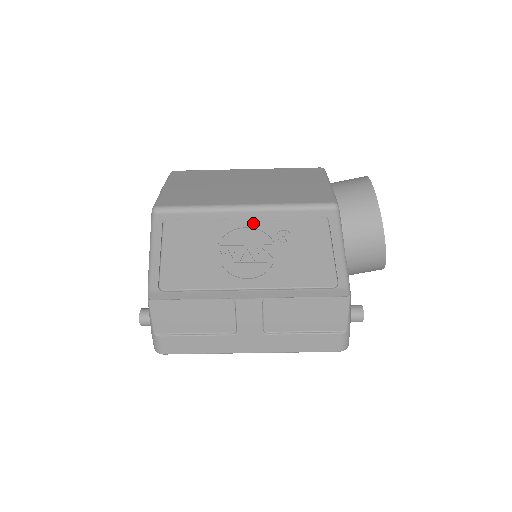
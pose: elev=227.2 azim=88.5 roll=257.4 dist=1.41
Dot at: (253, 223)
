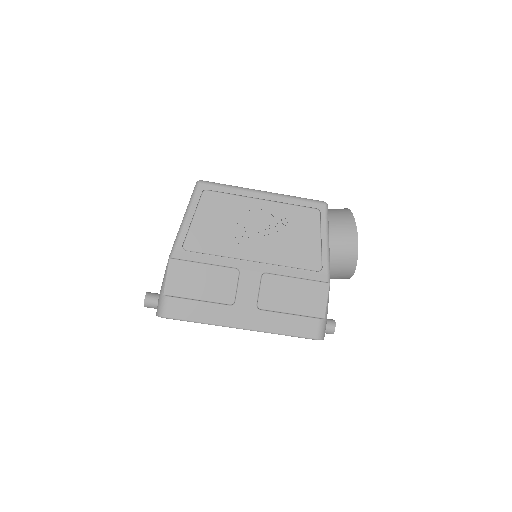
Dot at: (267, 205)
